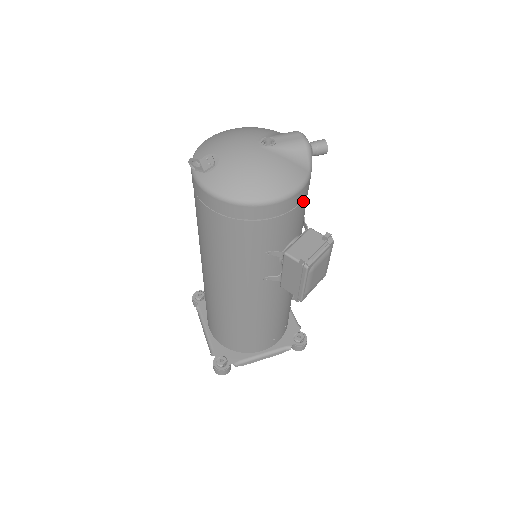
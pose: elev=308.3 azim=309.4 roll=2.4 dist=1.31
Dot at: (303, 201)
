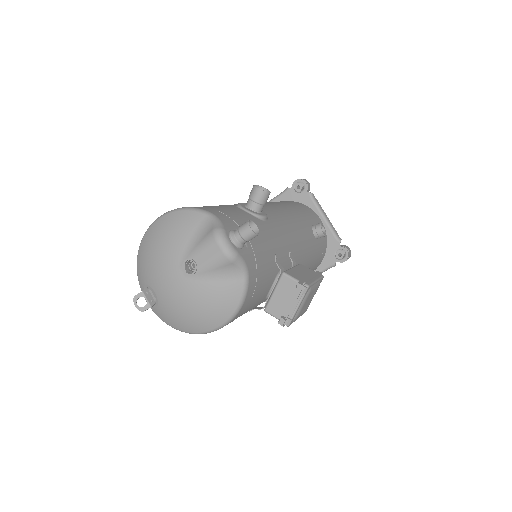
Dot at: (256, 288)
